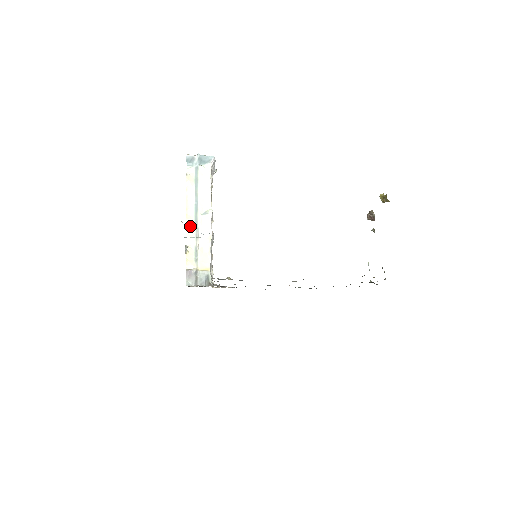
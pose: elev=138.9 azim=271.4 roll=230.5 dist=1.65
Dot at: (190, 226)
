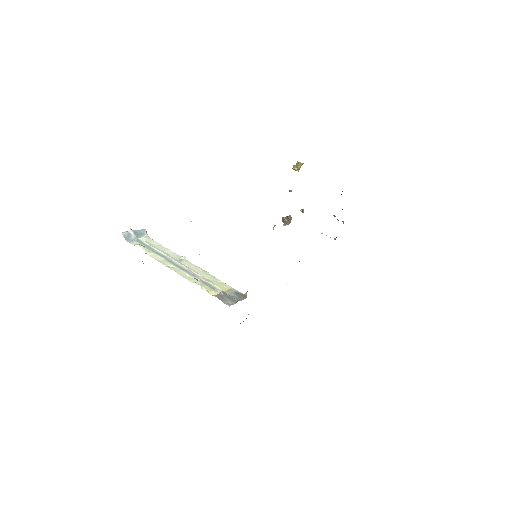
Dot at: (179, 271)
